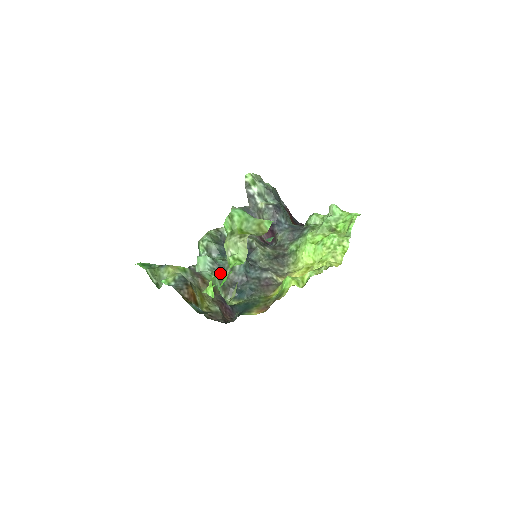
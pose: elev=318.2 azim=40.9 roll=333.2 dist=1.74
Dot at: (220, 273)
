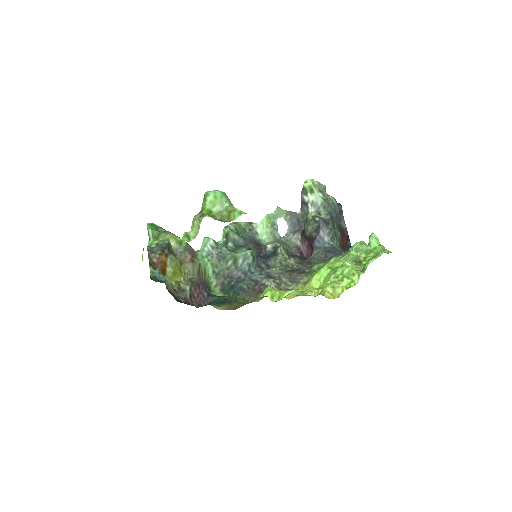
Dot at: (216, 259)
